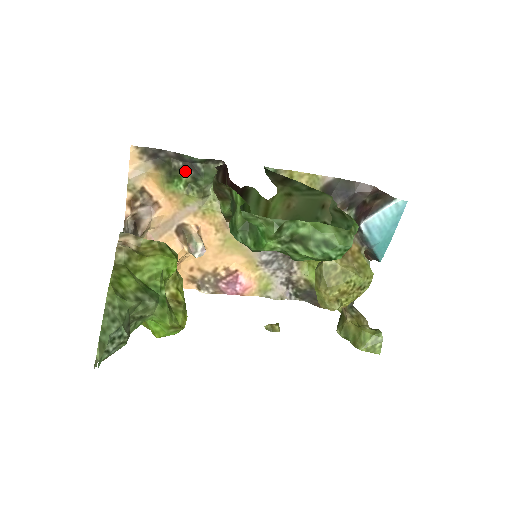
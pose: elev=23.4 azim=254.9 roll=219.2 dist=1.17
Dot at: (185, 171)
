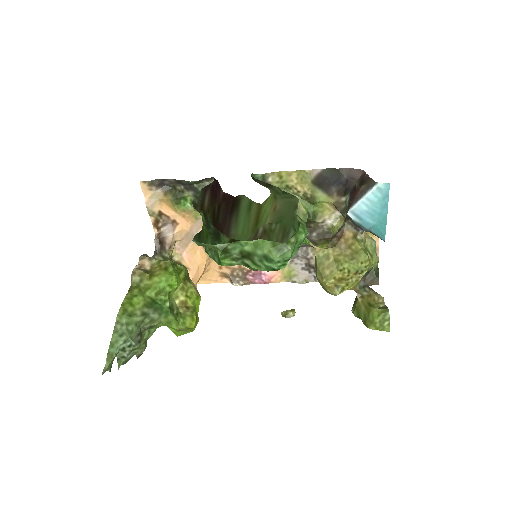
Dot at: (187, 192)
